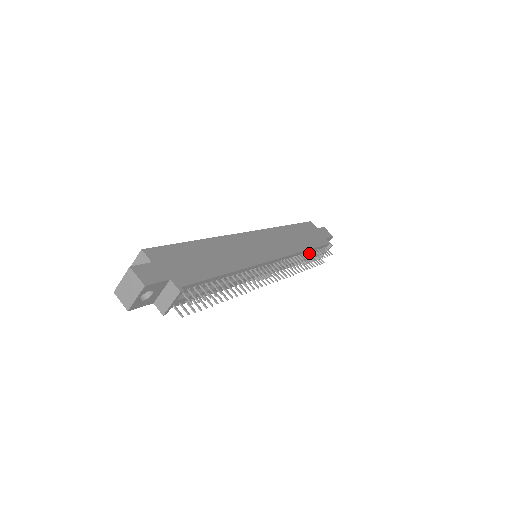
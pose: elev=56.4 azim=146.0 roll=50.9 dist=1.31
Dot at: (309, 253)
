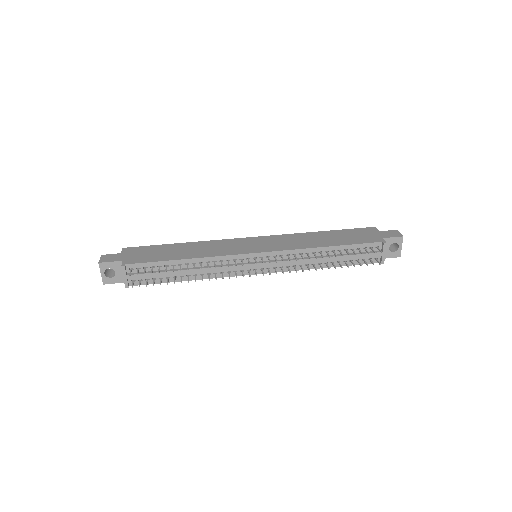
Dot at: occluded
